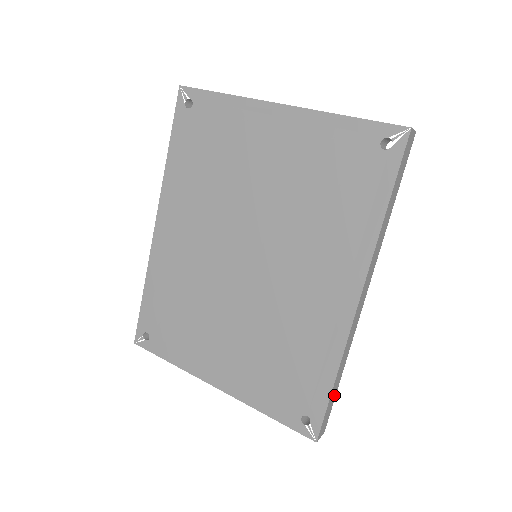
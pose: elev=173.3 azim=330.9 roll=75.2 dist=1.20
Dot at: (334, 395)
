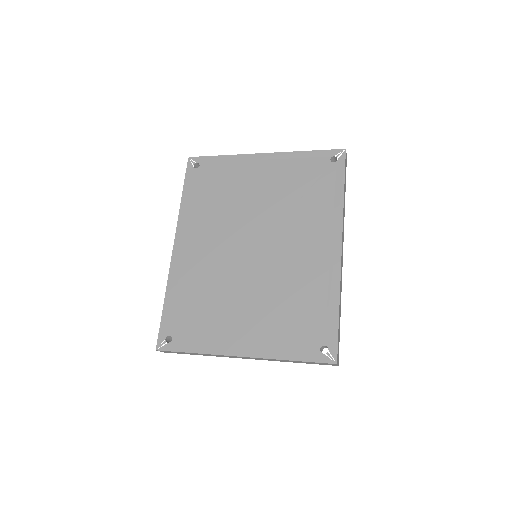
Dot at: (339, 329)
